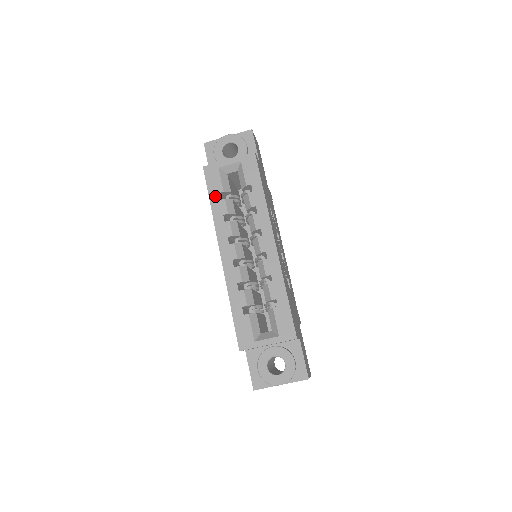
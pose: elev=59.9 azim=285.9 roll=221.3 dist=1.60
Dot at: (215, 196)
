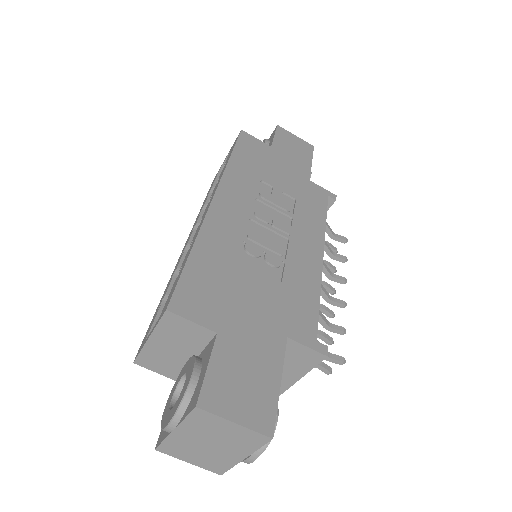
Dot at: (206, 197)
